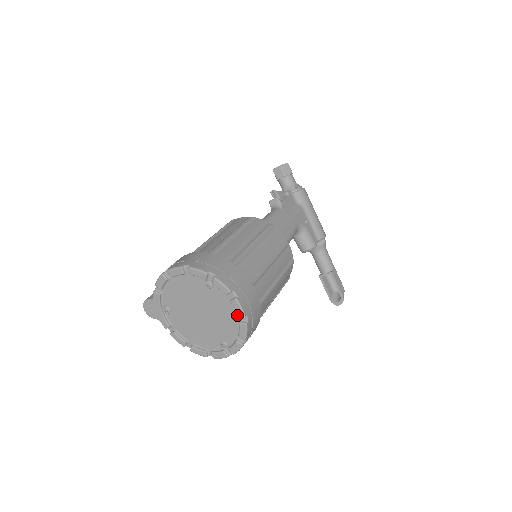
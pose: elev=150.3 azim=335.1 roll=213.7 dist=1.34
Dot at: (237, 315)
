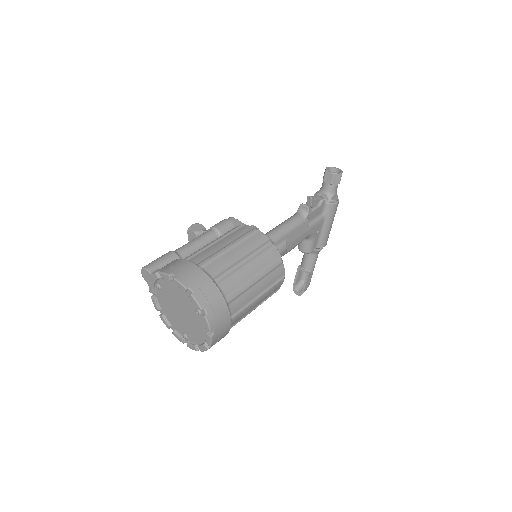
Dot at: (205, 341)
